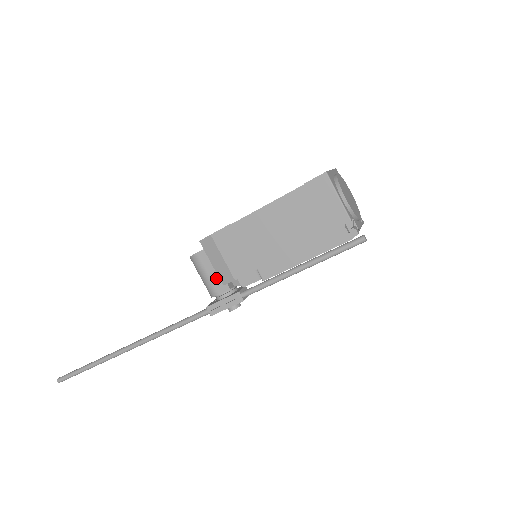
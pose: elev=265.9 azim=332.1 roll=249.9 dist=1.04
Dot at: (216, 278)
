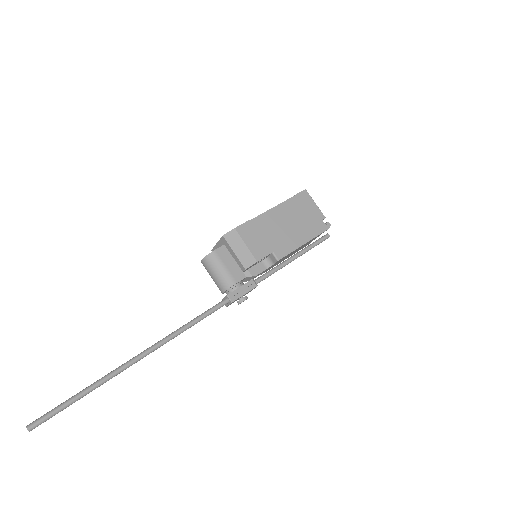
Dot at: (234, 269)
